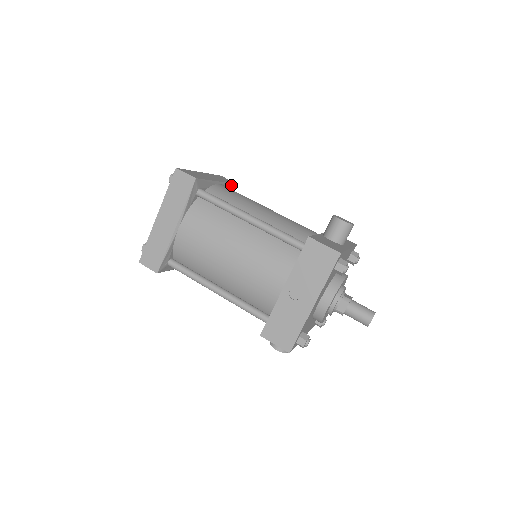
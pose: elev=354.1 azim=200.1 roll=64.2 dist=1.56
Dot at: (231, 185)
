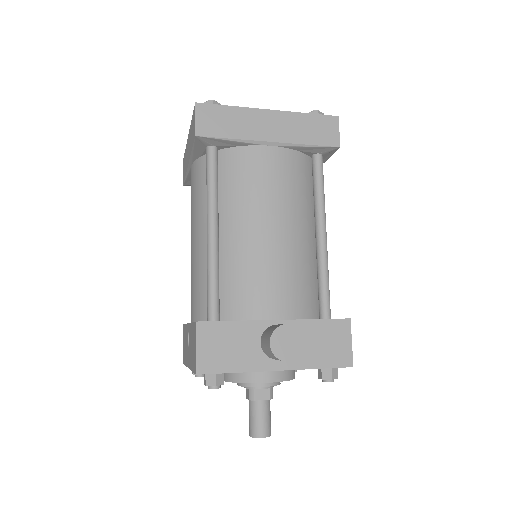
Dot at: (315, 147)
